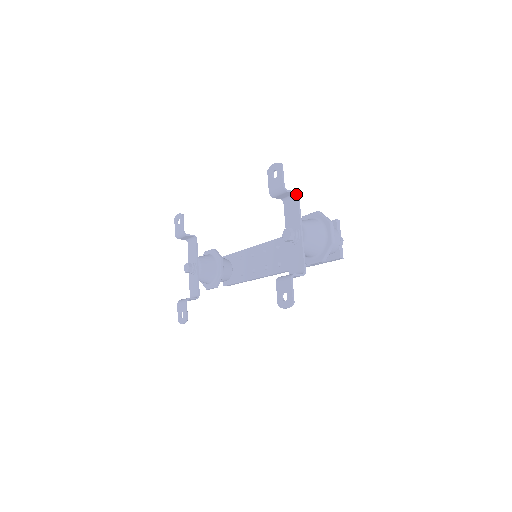
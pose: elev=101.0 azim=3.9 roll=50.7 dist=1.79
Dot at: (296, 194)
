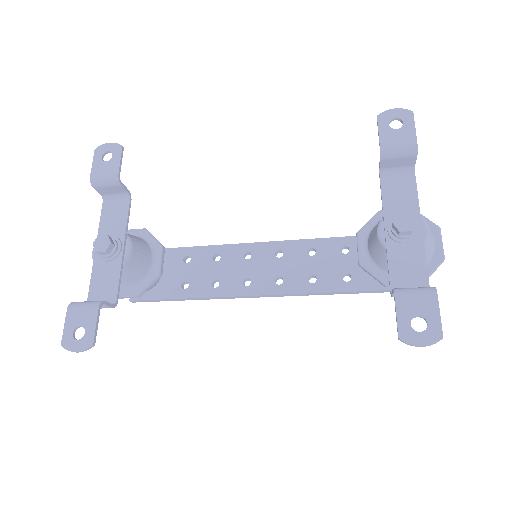
Dot at: occluded
